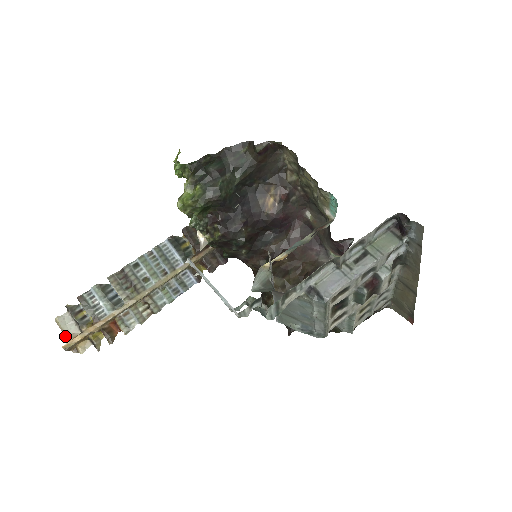
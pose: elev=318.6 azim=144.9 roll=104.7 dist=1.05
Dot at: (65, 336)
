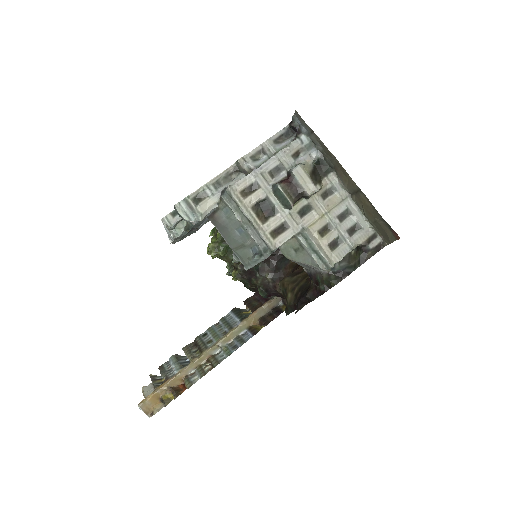
Dot at: occluded
